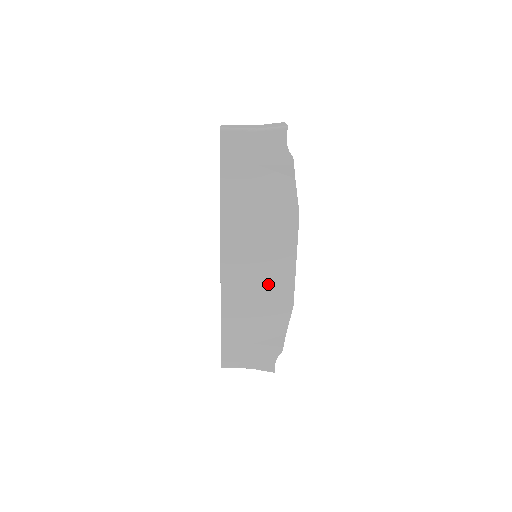
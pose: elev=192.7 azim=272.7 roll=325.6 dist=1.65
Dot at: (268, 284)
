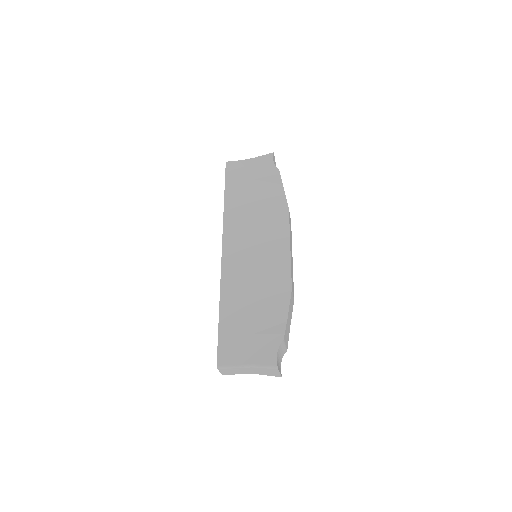
Dot at: (265, 269)
